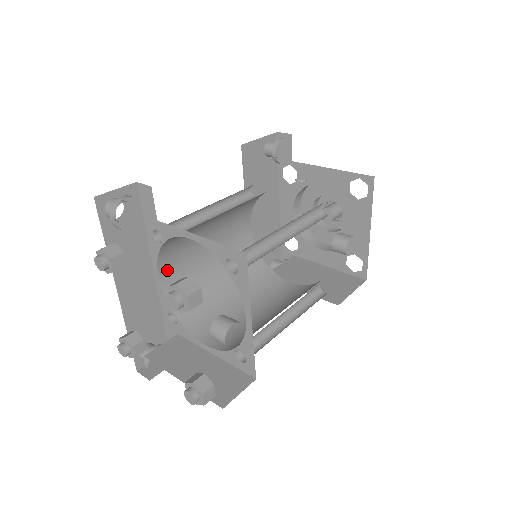
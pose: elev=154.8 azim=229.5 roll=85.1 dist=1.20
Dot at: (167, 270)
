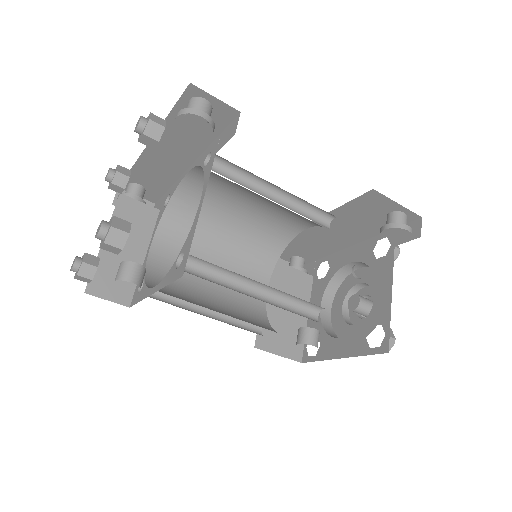
Dot at: (200, 176)
